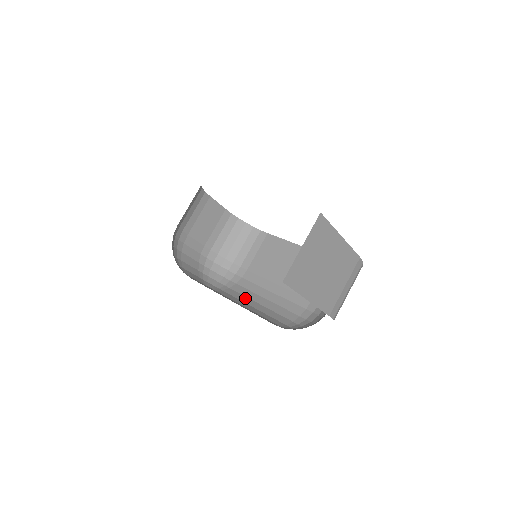
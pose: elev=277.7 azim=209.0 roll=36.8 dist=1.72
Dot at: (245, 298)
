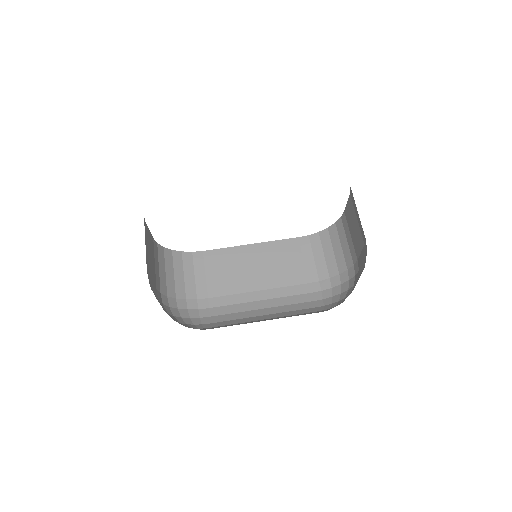
Dot at: (243, 319)
